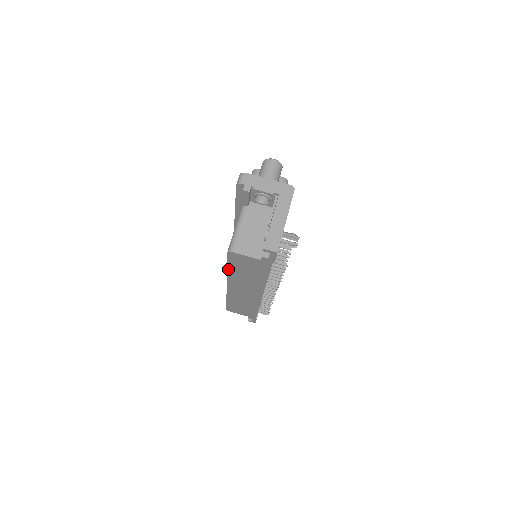
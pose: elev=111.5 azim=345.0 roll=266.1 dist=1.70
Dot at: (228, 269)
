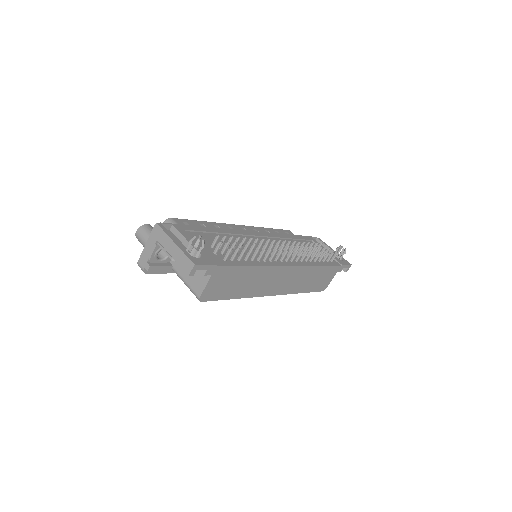
Dot at: (234, 298)
